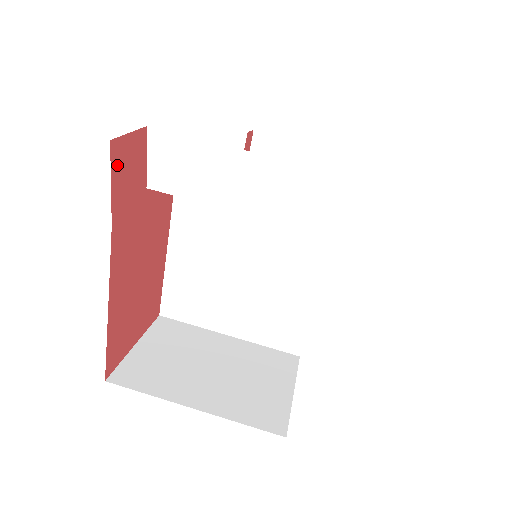
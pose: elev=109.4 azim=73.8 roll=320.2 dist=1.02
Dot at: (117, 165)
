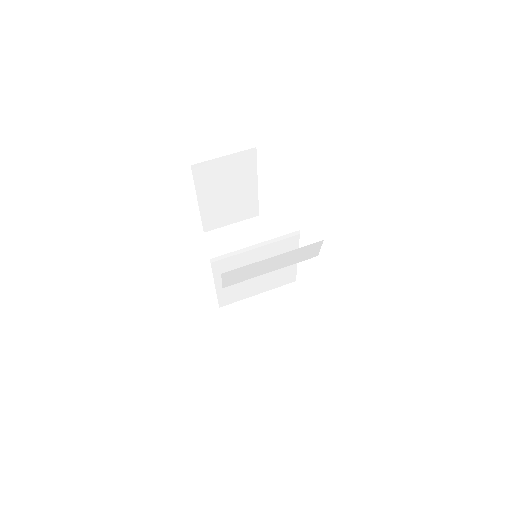
Dot at: occluded
